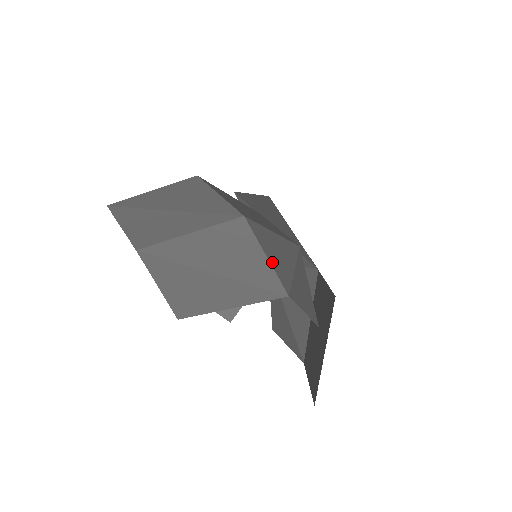
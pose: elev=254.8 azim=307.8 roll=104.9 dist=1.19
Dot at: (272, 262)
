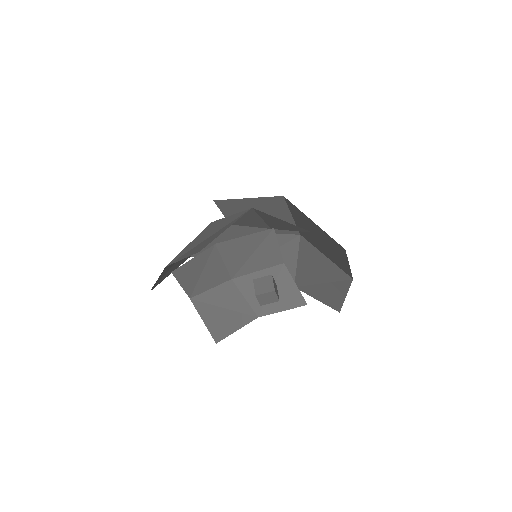
Dot at: occluded
